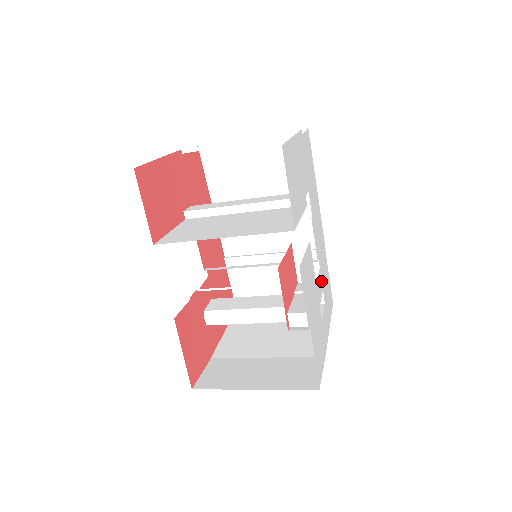
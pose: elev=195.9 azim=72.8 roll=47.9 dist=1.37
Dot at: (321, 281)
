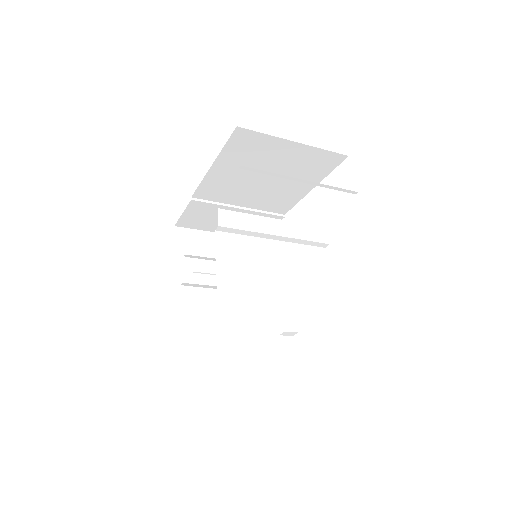
Dot at: occluded
